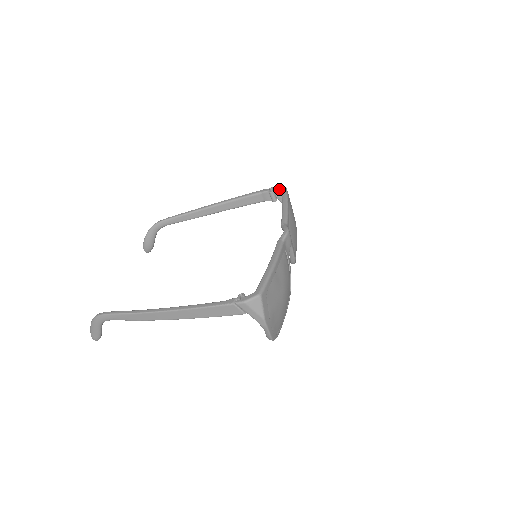
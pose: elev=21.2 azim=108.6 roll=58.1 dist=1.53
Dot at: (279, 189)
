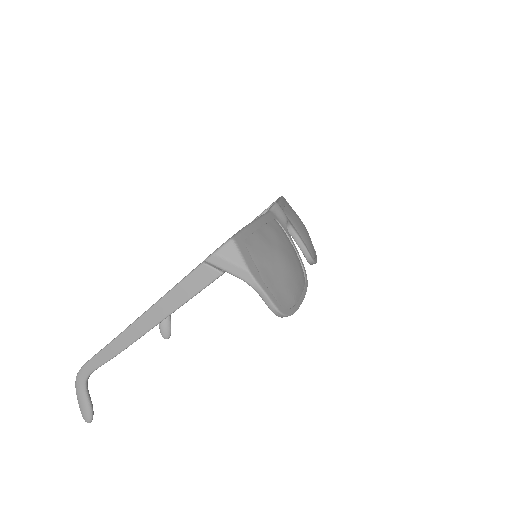
Dot at: occluded
